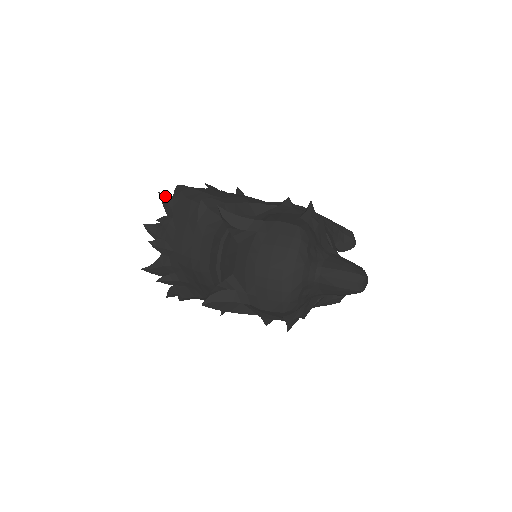
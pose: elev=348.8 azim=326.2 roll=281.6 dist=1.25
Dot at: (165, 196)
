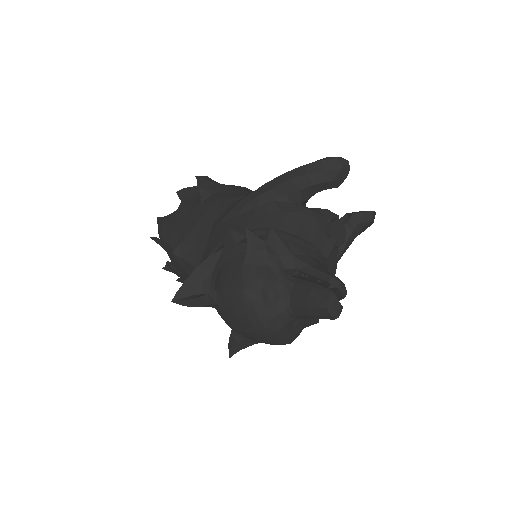
Dot at: (155, 240)
